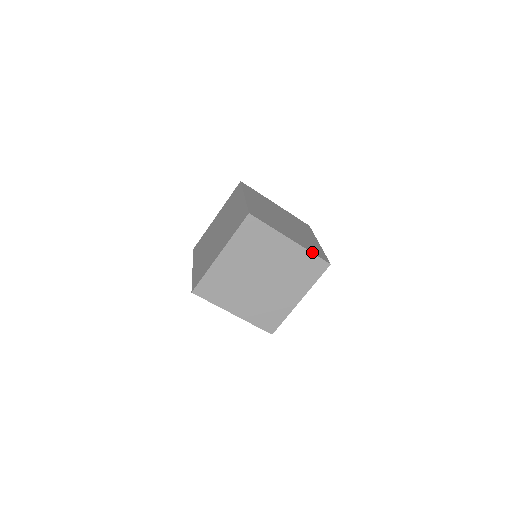
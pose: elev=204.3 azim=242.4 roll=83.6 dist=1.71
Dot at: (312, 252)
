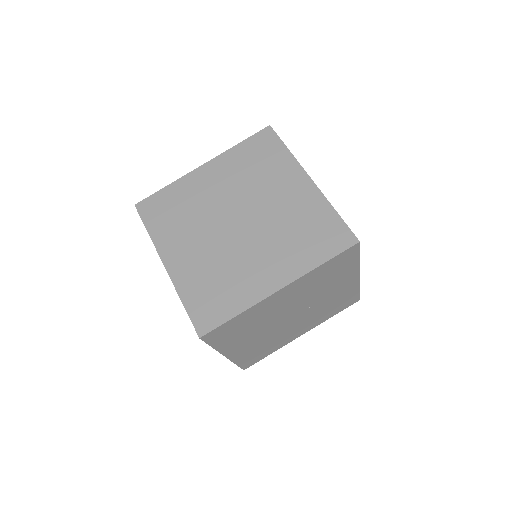
Dot at: (359, 287)
